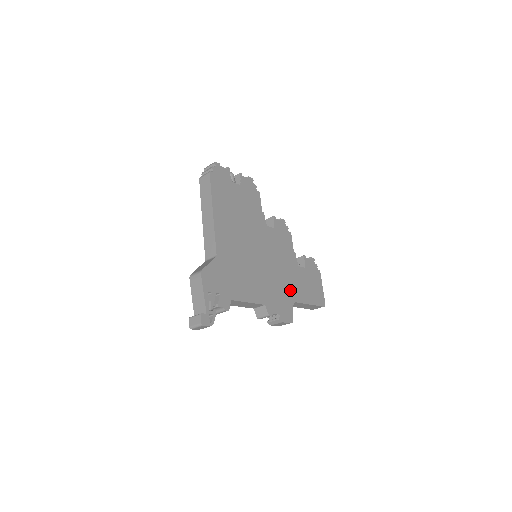
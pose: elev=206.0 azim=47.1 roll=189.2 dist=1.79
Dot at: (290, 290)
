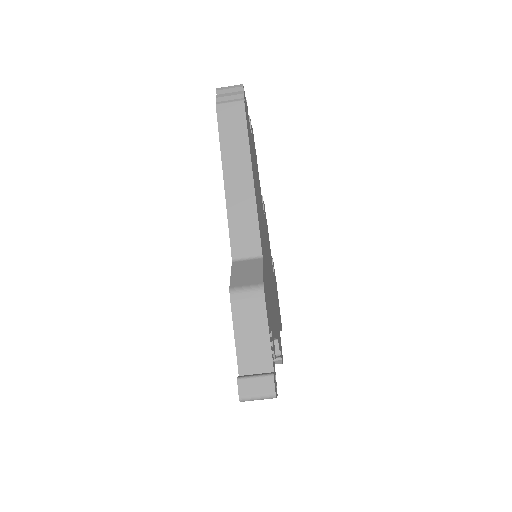
Dot at: (277, 311)
